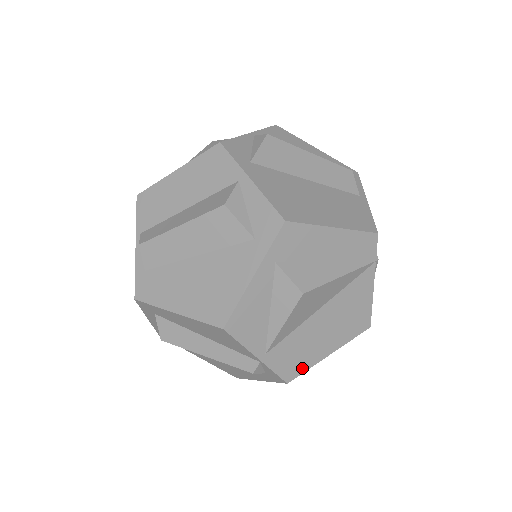
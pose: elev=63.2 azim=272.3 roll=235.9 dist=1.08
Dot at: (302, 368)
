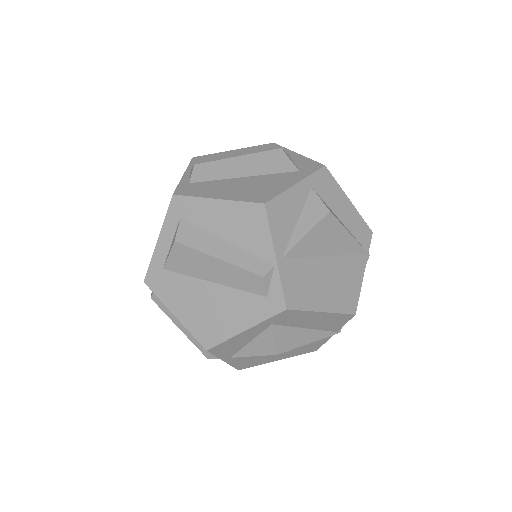
Dot at: (301, 304)
